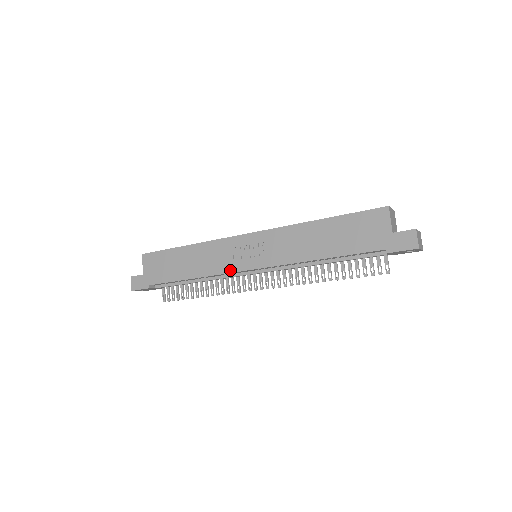
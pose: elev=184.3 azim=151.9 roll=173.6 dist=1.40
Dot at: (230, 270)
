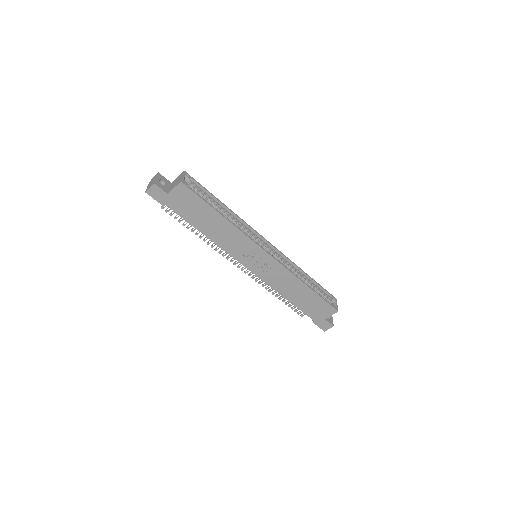
Dot at: (235, 257)
